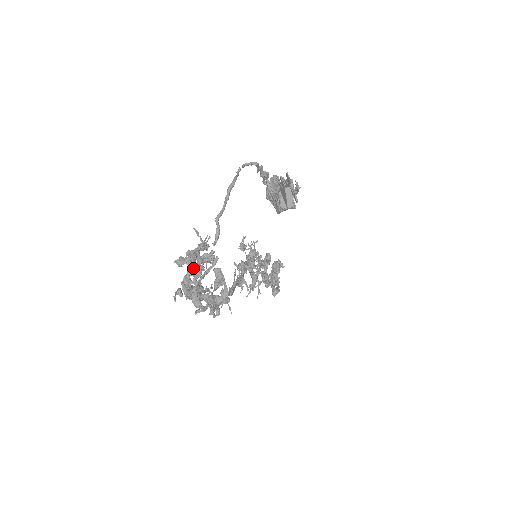
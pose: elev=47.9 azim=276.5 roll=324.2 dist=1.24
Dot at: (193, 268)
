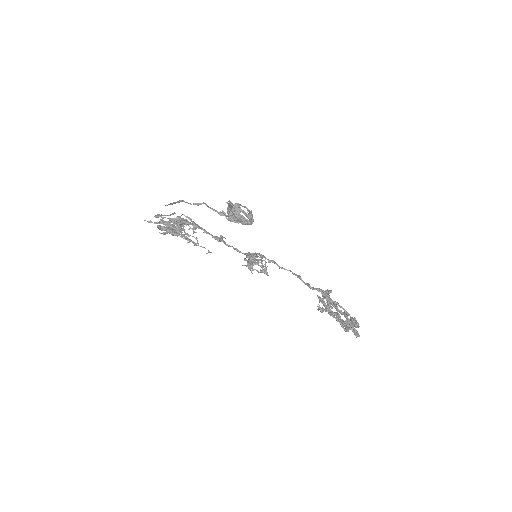
Dot at: occluded
